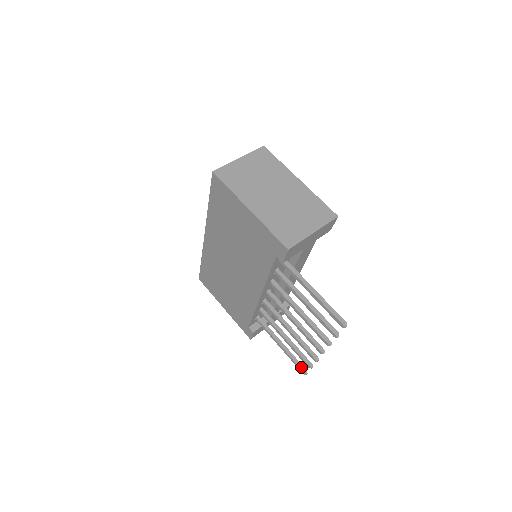
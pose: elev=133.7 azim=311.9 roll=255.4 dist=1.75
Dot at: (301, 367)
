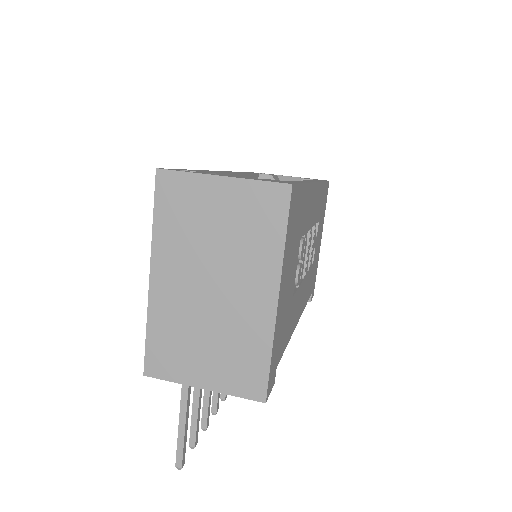
Dot at: occluded
